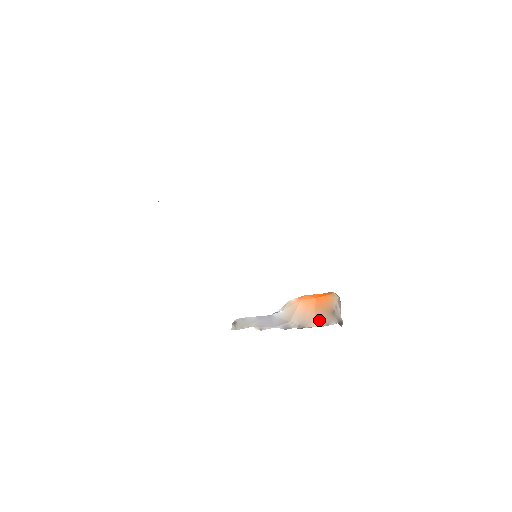
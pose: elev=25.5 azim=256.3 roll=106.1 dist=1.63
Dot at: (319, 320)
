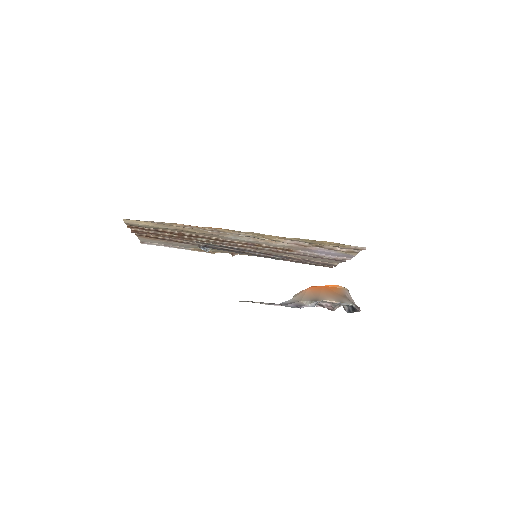
Dot at: (331, 298)
